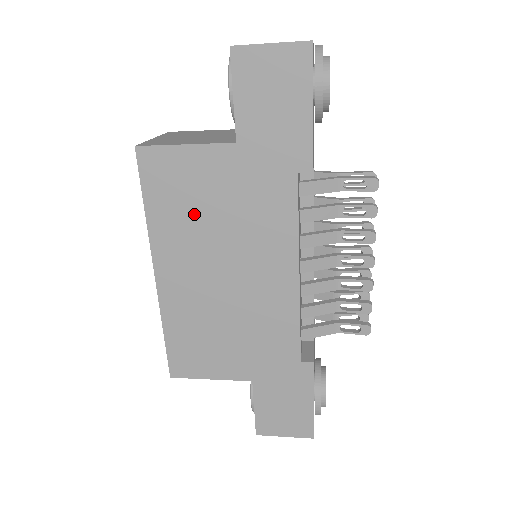
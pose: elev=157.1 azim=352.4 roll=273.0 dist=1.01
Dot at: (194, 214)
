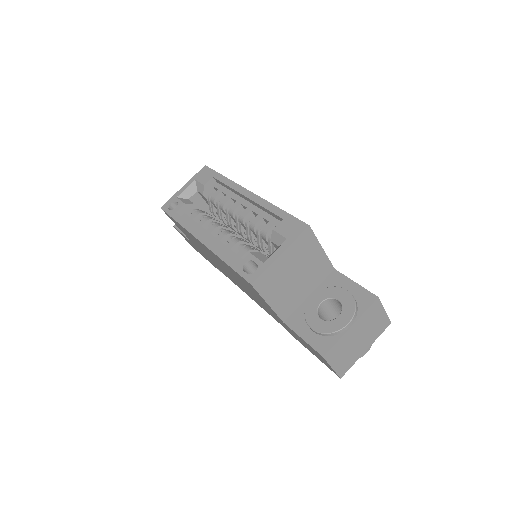
Dot at: (241, 281)
